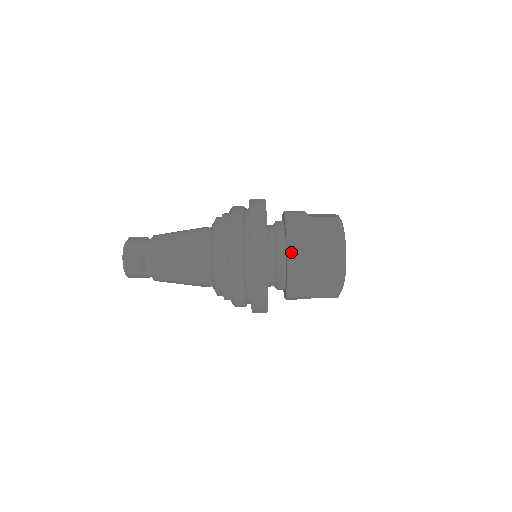
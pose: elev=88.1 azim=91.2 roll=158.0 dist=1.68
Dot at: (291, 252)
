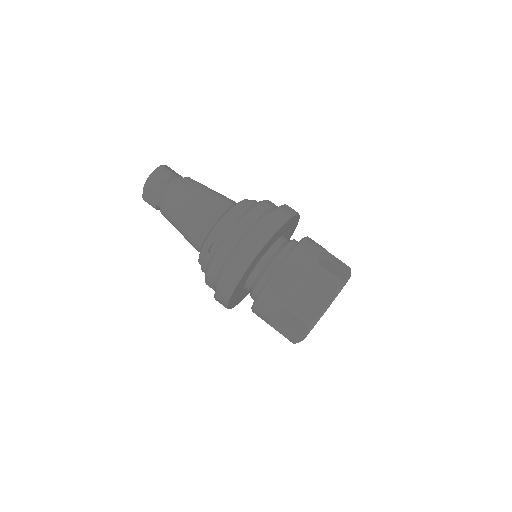
Dot at: (302, 244)
